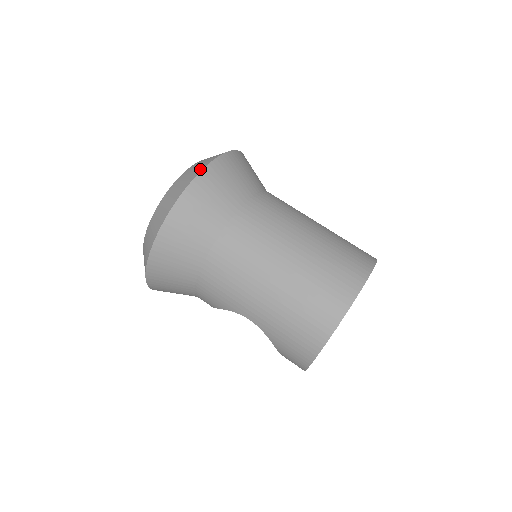
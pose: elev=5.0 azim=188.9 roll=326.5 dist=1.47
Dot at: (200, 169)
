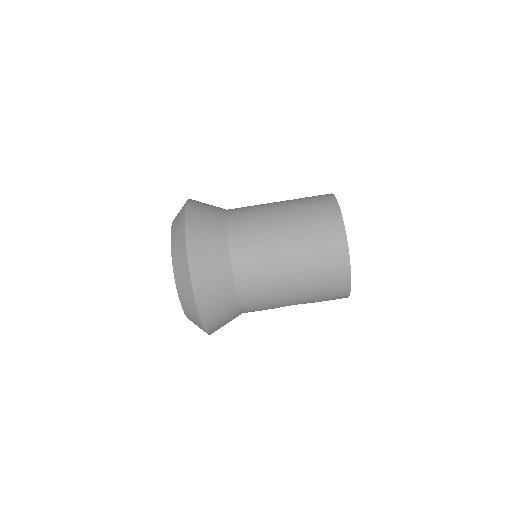
Dot at: (185, 262)
